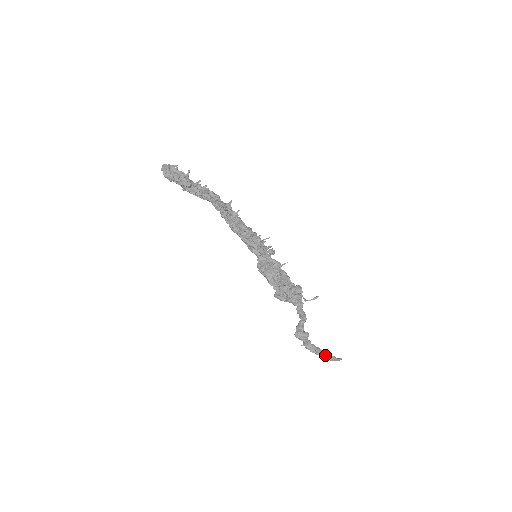
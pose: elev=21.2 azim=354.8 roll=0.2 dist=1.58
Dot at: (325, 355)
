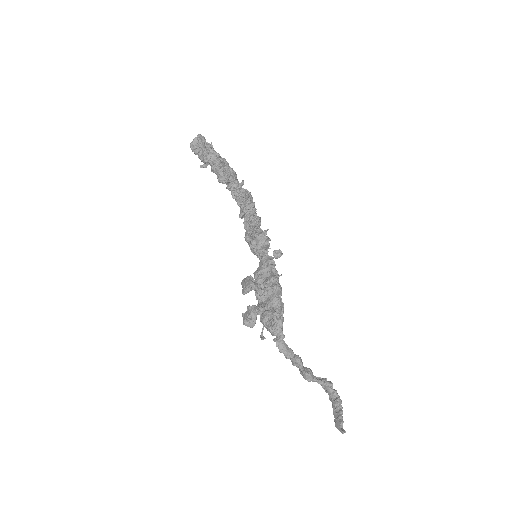
Dot at: (336, 414)
